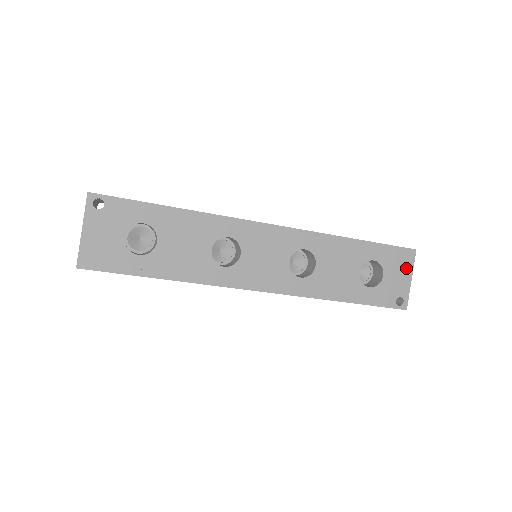
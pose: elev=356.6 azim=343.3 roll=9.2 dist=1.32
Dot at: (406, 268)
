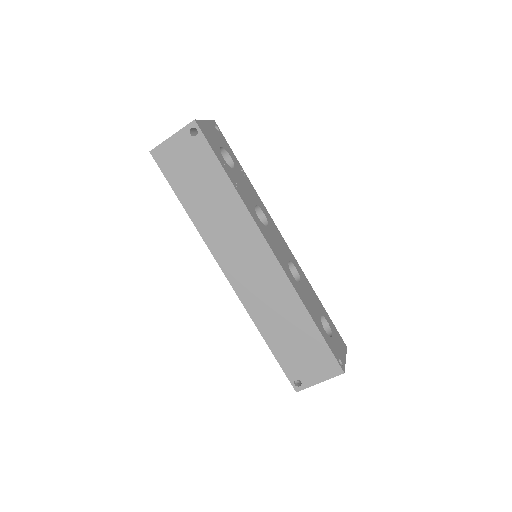
Dot at: (343, 349)
